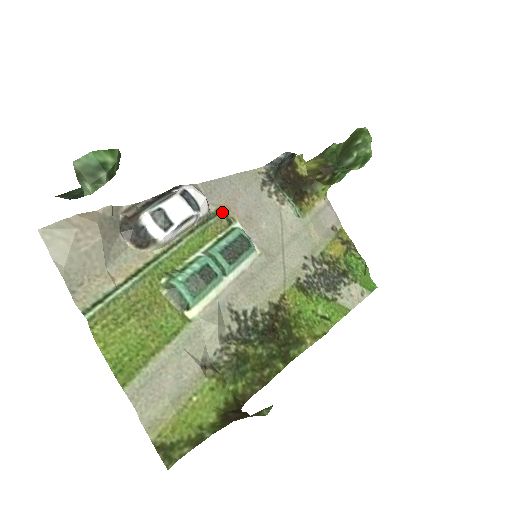
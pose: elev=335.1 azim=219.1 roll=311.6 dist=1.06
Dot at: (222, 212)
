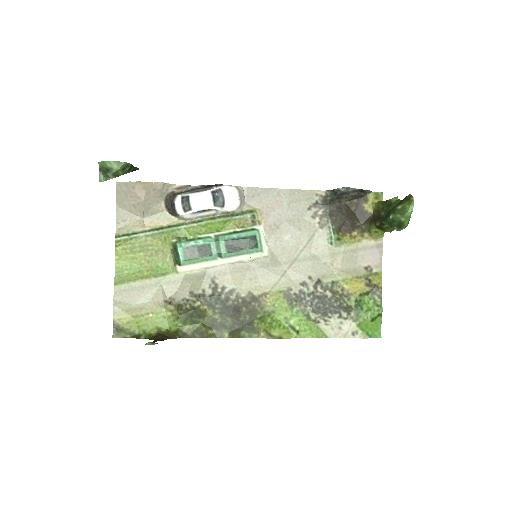
Dot at: (251, 214)
